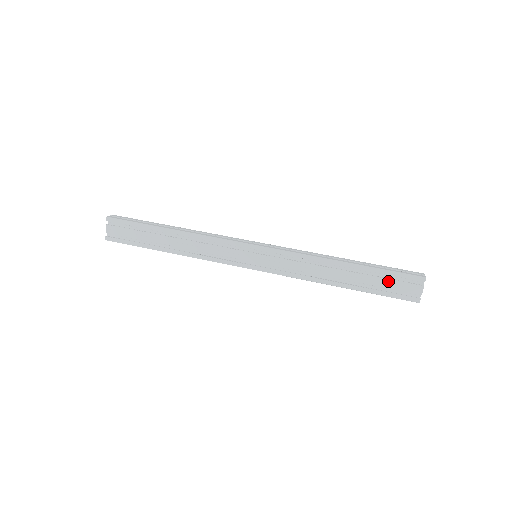
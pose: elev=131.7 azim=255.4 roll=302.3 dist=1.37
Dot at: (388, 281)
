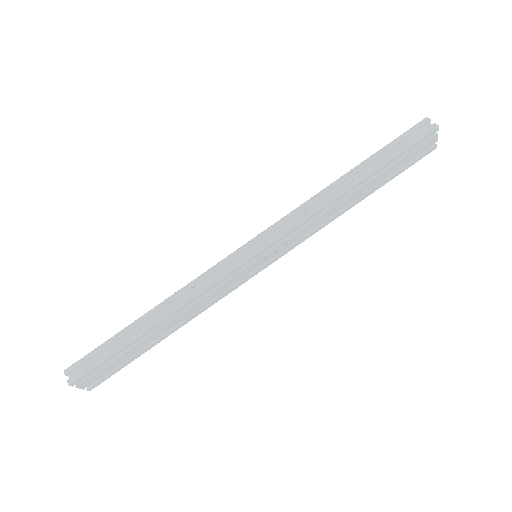
Dot at: (402, 161)
